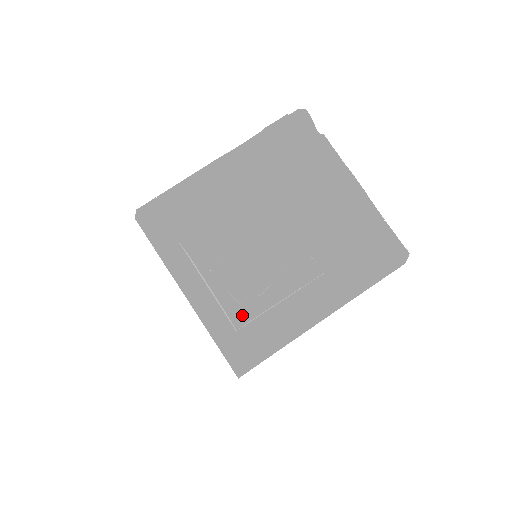
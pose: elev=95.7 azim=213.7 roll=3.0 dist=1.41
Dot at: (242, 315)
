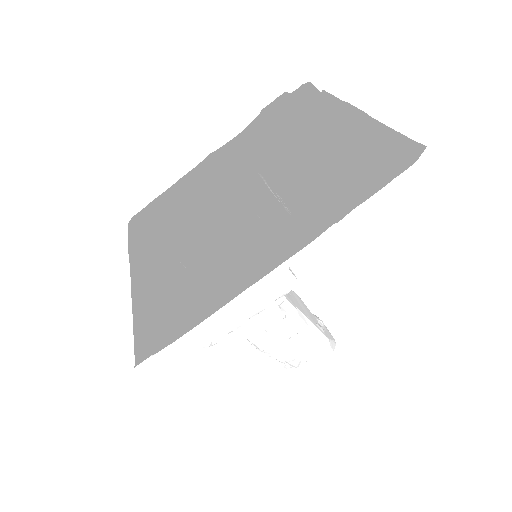
Dot at: occluded
